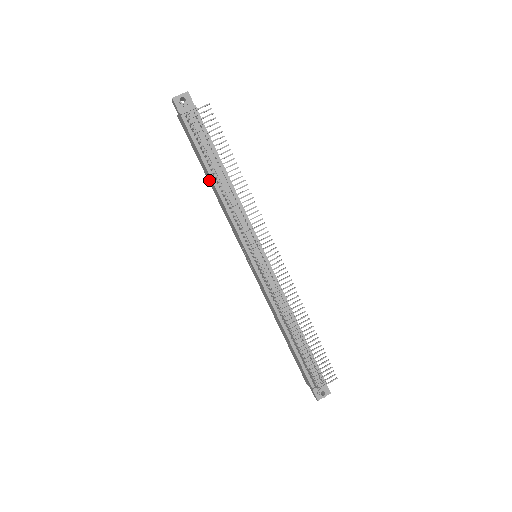
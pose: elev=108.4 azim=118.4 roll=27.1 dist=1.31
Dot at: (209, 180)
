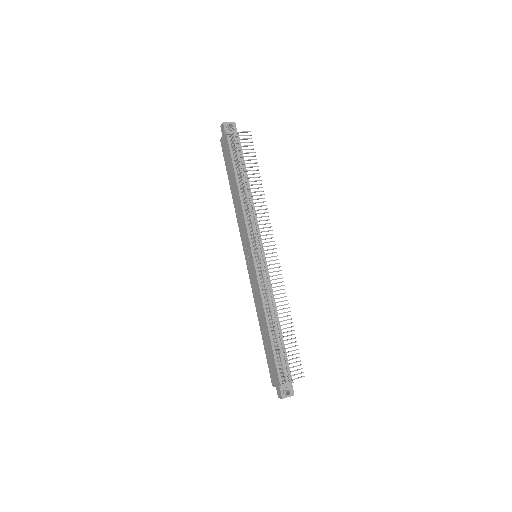
Dot at: (233, 189)
